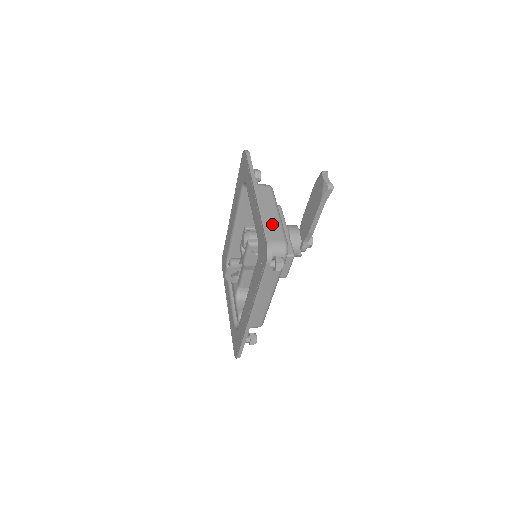
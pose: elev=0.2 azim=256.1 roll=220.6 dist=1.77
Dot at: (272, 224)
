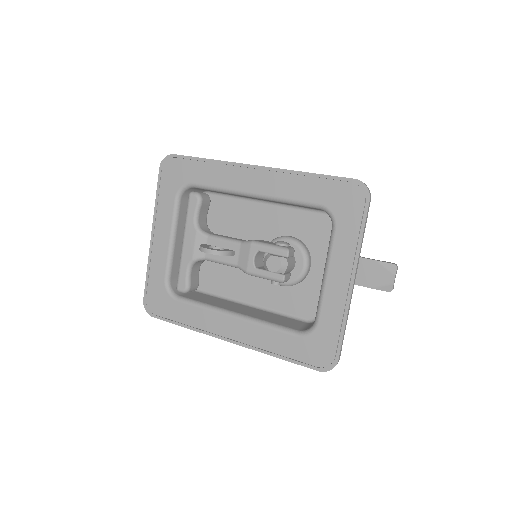
Dot at: occluded
